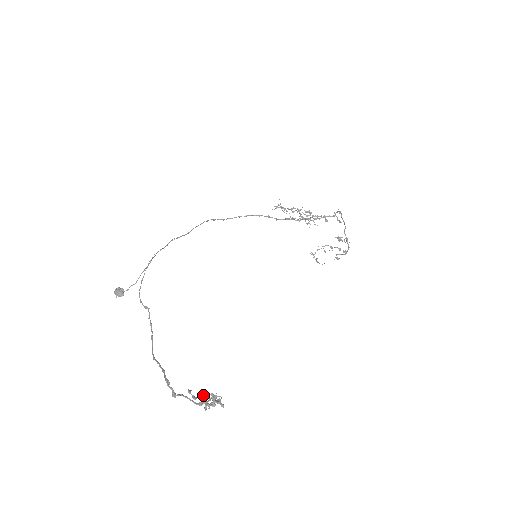
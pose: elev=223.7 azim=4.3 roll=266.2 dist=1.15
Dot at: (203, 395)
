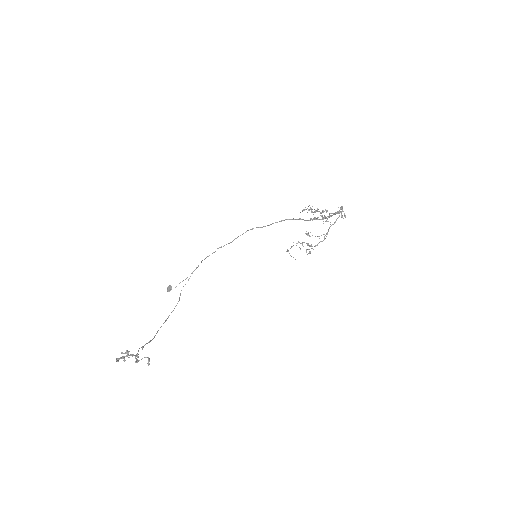
Dot at: (124, 353)
